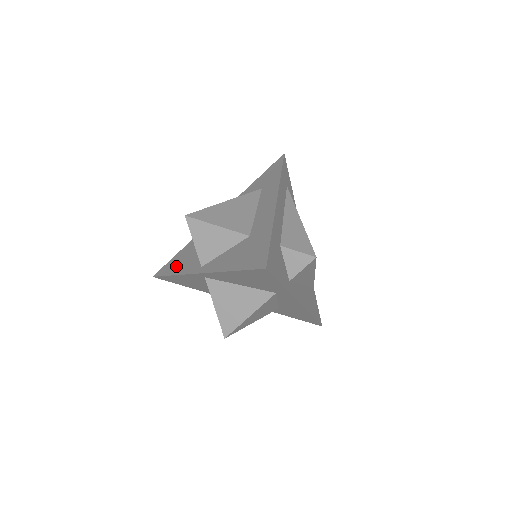
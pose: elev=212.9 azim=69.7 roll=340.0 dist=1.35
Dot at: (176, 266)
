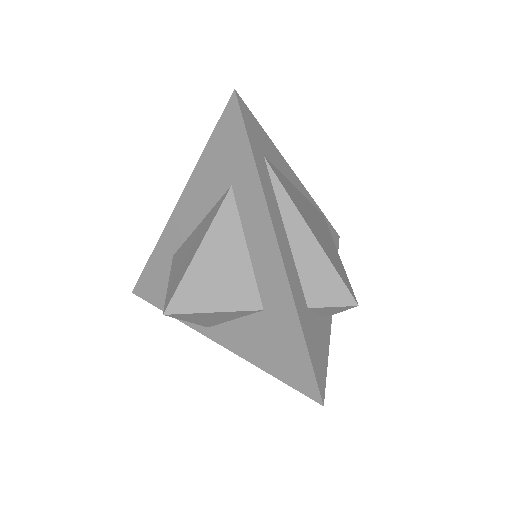
Dot at: (161, 296)
